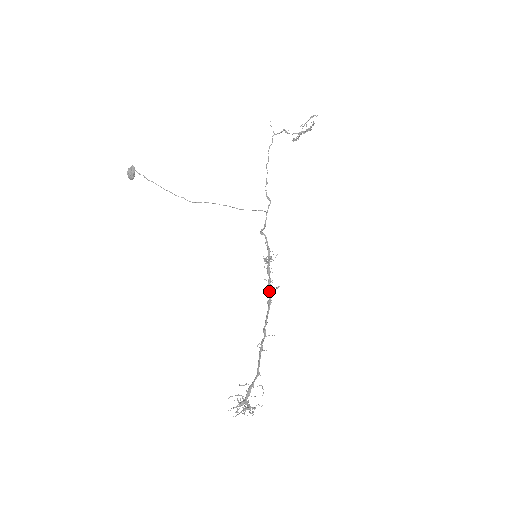
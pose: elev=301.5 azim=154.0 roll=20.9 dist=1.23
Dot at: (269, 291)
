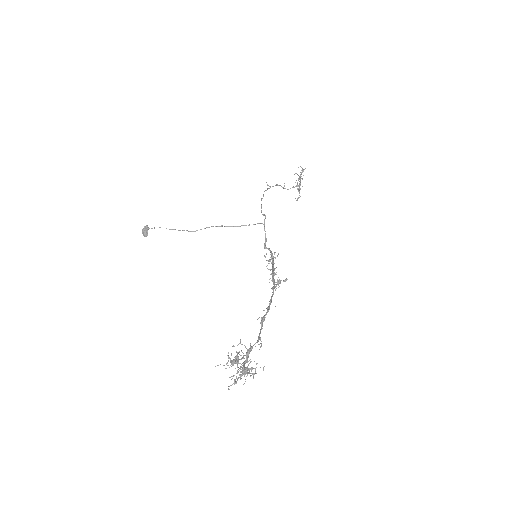
Dot at: (273, 280)
